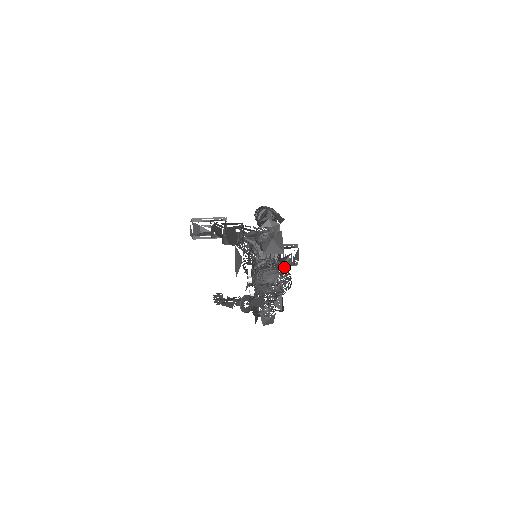
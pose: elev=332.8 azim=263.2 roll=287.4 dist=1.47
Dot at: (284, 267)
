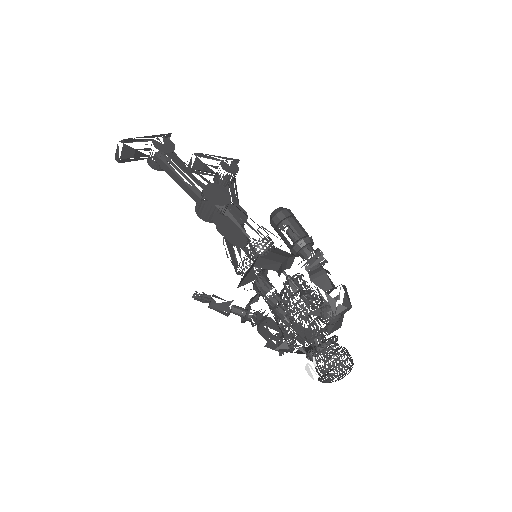
Dot at: occluded
